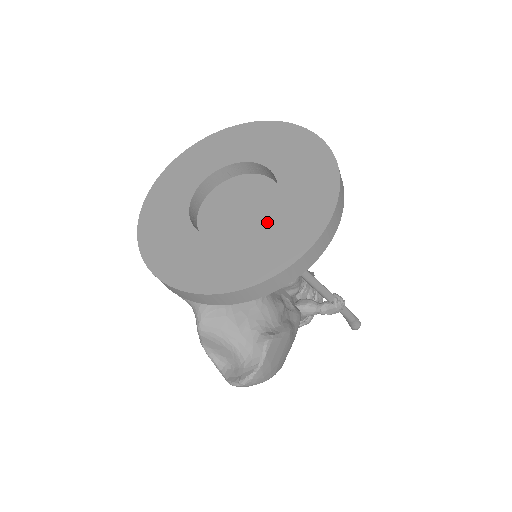
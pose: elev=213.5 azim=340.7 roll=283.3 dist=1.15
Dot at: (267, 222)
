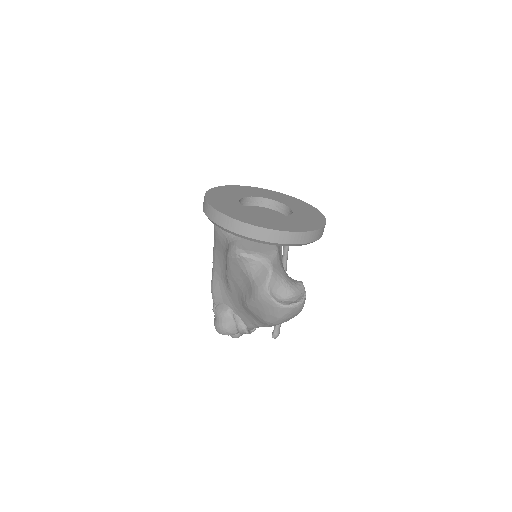
Dot at: (296, 214)
